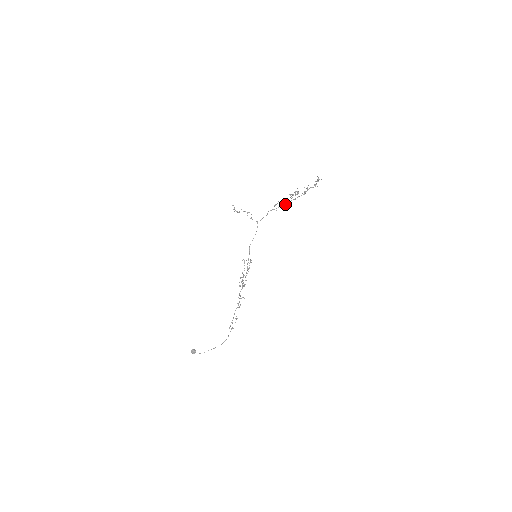
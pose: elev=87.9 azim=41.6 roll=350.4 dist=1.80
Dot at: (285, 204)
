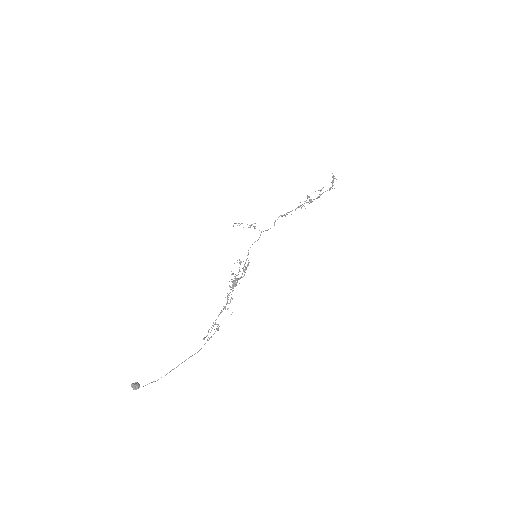
Dot at: (296, 208)
